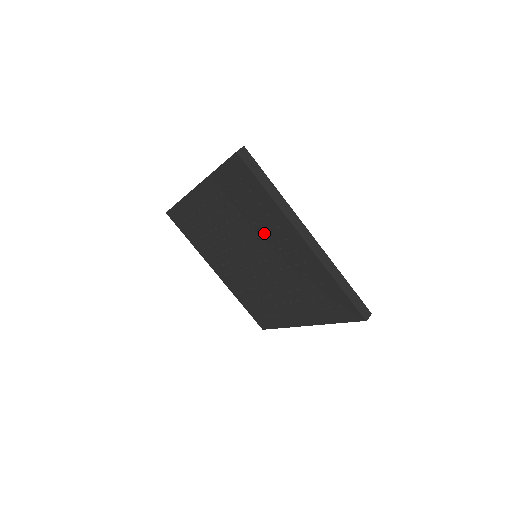
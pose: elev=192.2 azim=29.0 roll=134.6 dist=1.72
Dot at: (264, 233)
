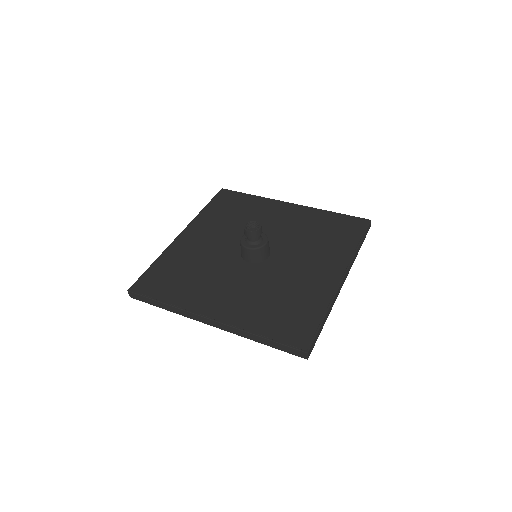
Dot at: occluded
